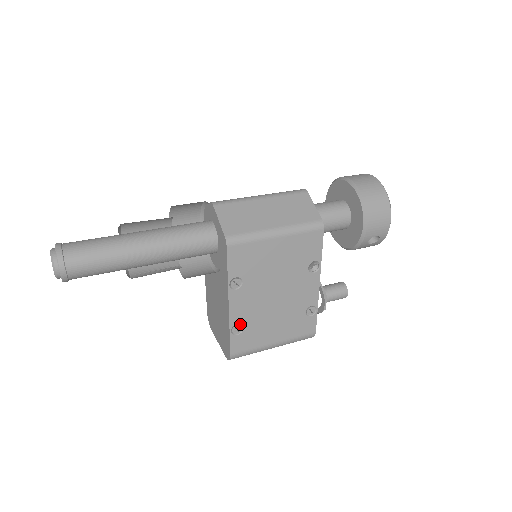
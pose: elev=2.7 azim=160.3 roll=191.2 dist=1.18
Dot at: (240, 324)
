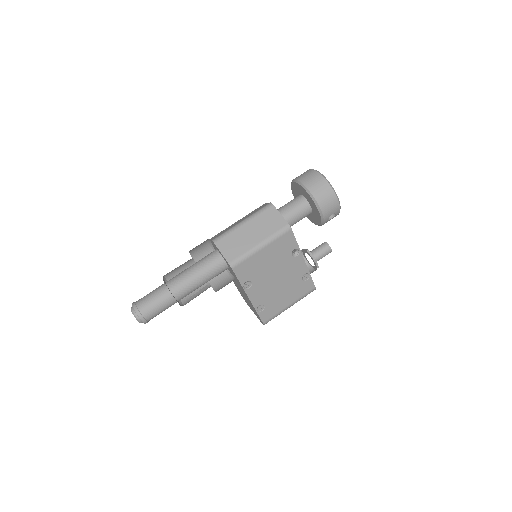
Dot at: (261, 304)
